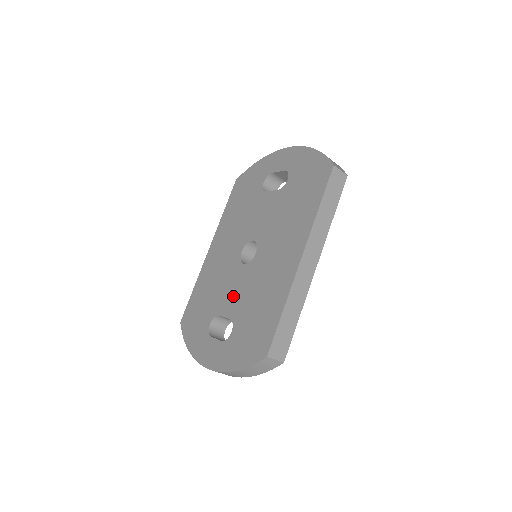
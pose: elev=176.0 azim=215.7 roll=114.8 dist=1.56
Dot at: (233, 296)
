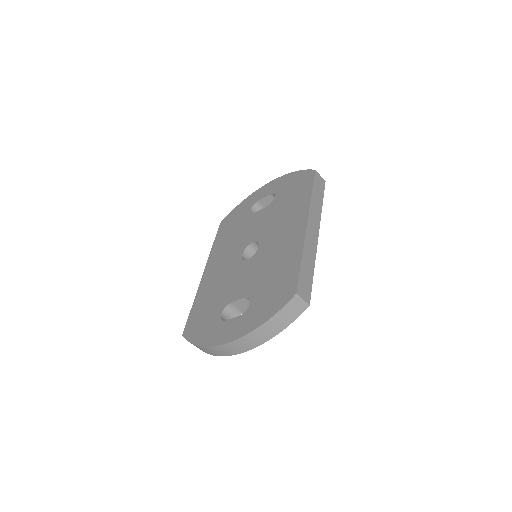
Dot at: (243, 283)
